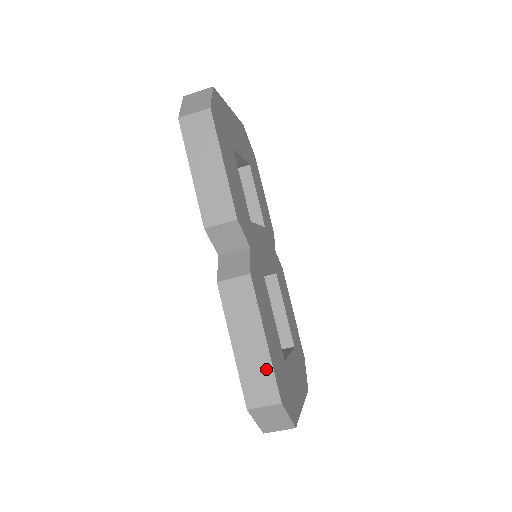
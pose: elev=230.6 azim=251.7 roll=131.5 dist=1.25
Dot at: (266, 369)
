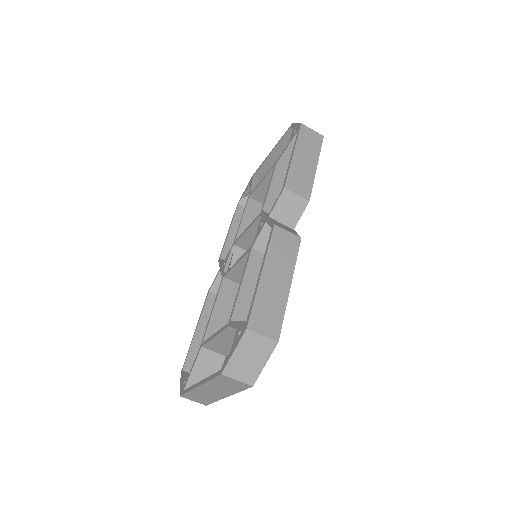
Dot at: (280, 308)
